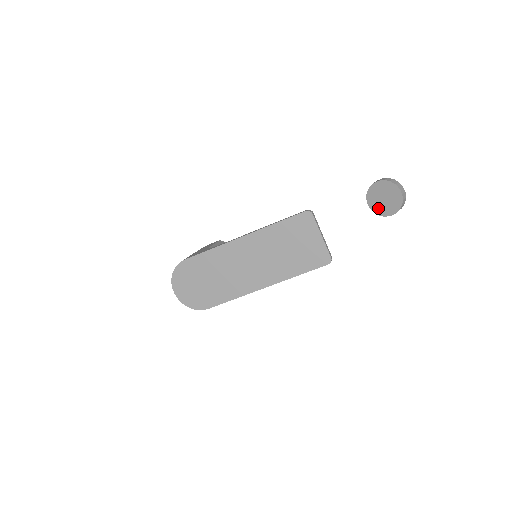
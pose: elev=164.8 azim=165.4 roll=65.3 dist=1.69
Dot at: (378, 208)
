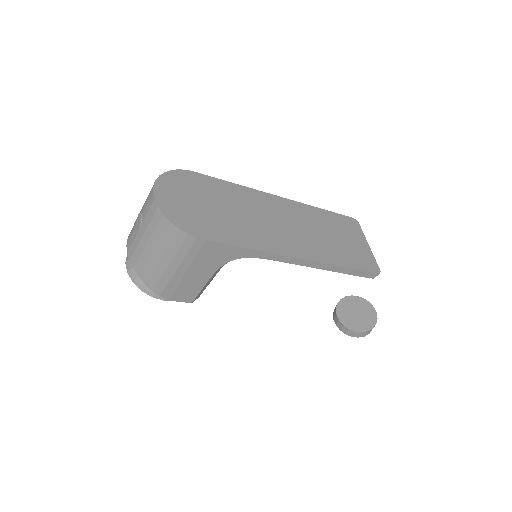
Dot at: (349, 321)
